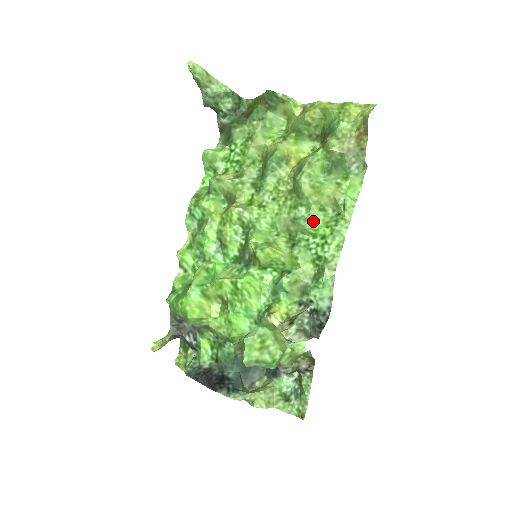
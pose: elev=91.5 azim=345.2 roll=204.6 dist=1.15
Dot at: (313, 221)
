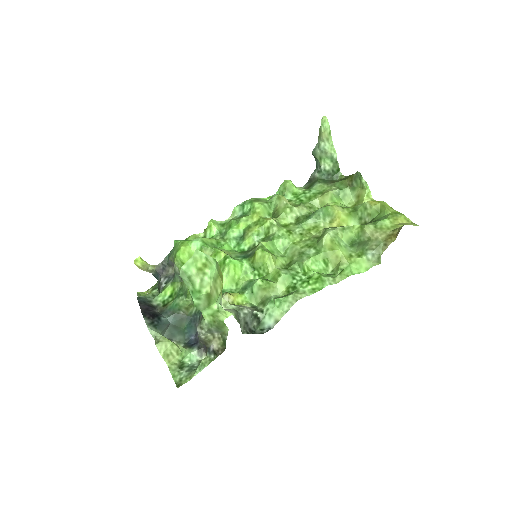
Dot at: (313, 262)
